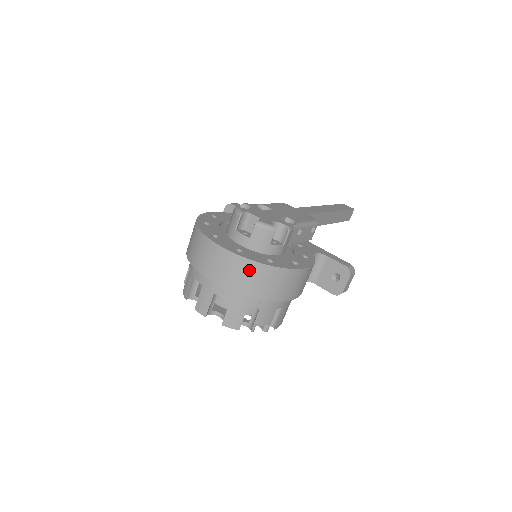
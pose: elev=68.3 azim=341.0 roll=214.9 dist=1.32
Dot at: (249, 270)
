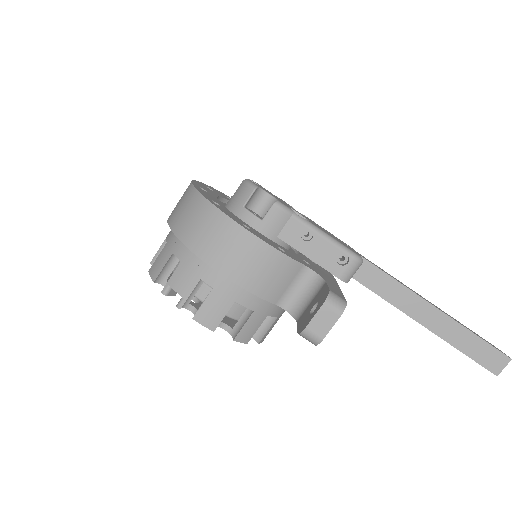
Dot at: (188, 199)
